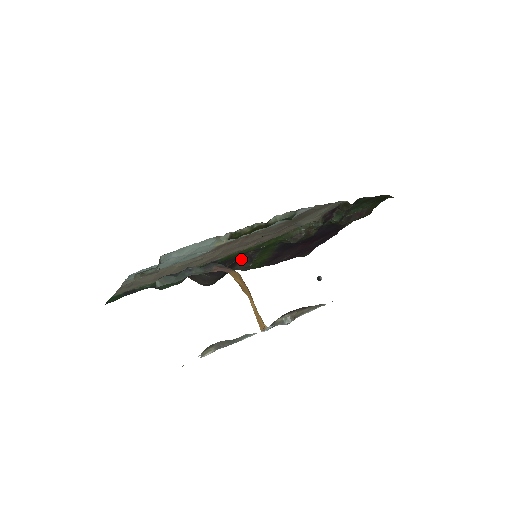
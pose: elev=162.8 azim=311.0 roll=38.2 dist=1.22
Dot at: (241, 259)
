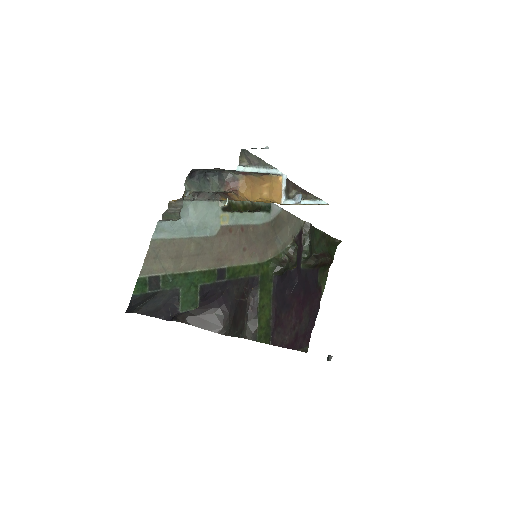
Dot at: (246, 316)
